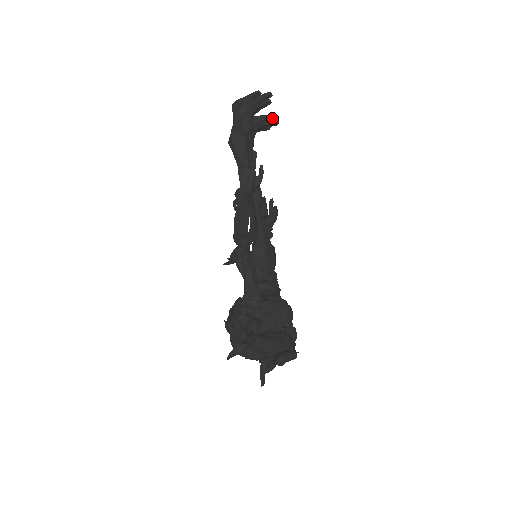
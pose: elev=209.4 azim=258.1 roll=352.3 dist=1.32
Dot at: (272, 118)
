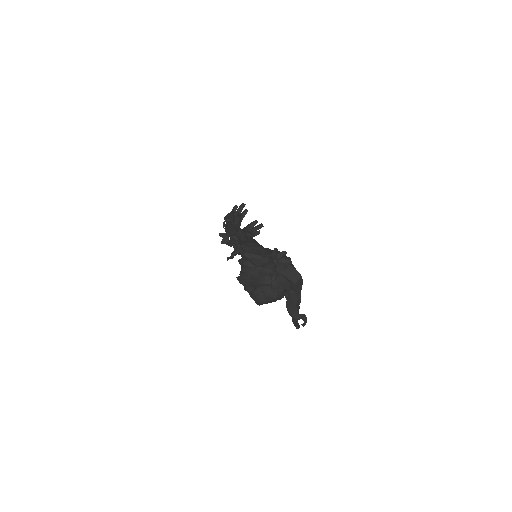
Dot at: (256, 222)
